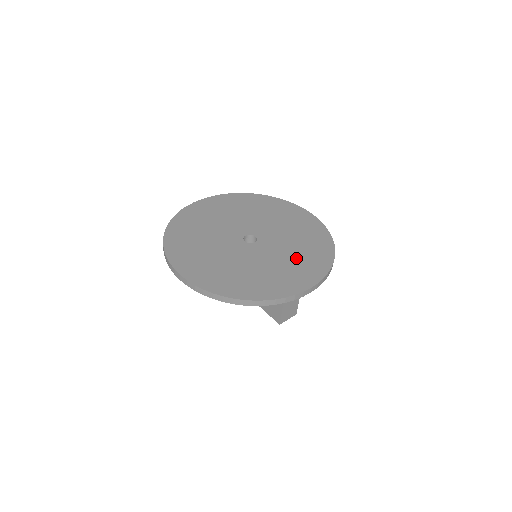
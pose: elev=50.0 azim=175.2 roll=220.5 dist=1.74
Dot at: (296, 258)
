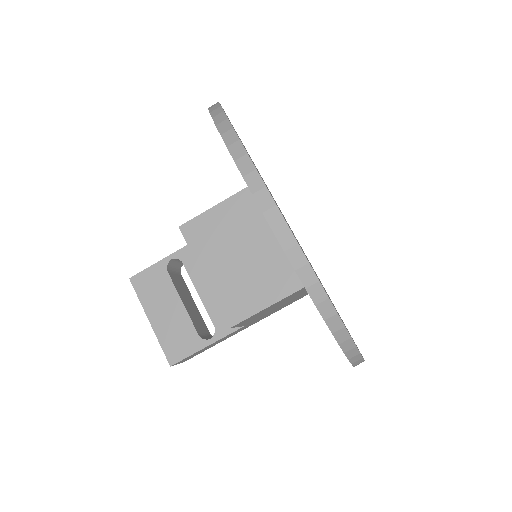
Dot at: occluded
